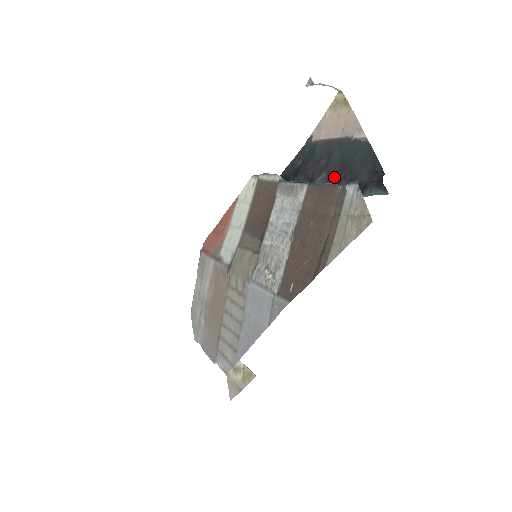
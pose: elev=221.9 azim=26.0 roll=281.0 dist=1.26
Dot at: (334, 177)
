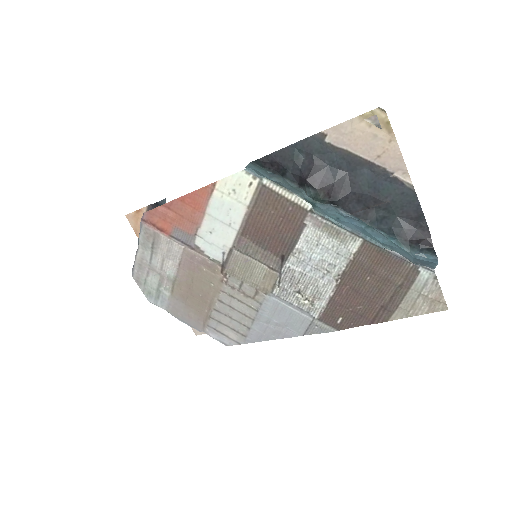
Dot at: (361, 202)
